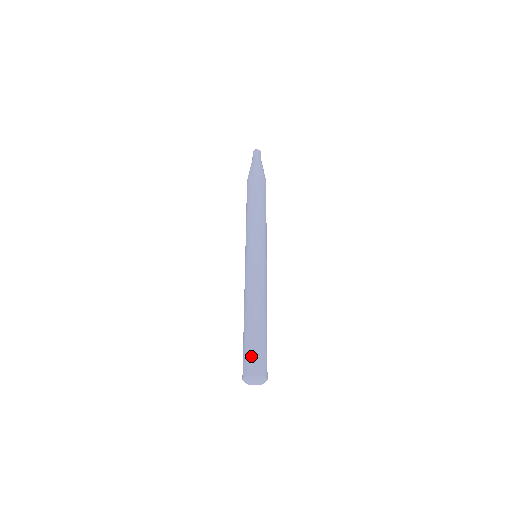
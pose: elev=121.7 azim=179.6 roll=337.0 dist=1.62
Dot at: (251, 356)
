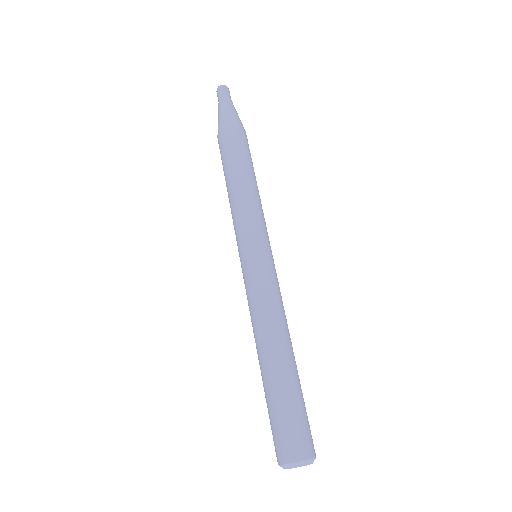
Dot at: (280, 430)
